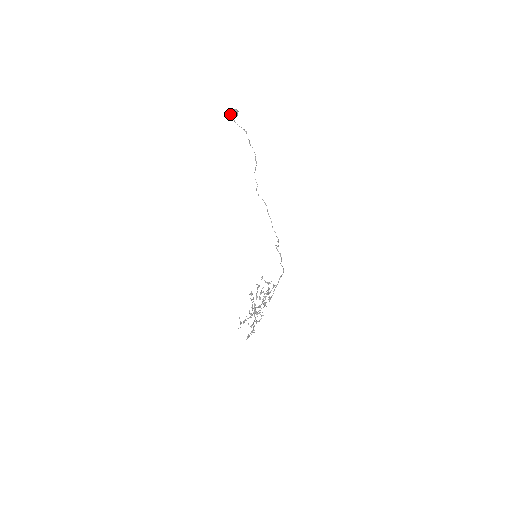
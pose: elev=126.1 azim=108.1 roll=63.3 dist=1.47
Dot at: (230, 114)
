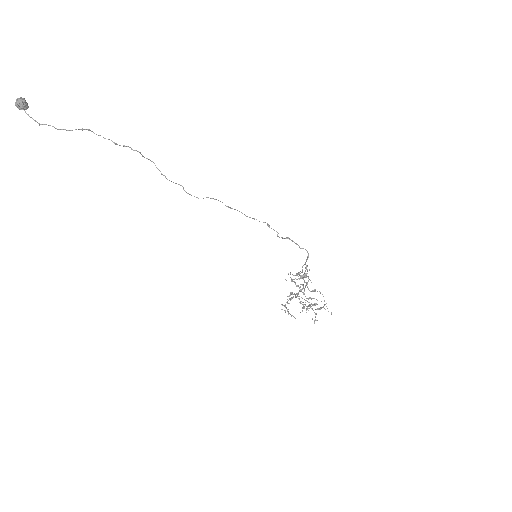
Dot at: occluded
